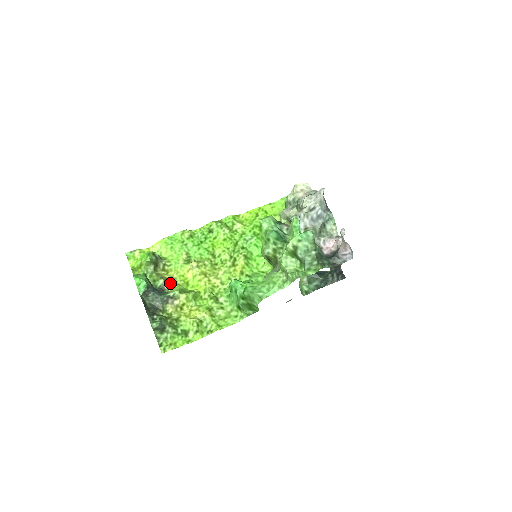
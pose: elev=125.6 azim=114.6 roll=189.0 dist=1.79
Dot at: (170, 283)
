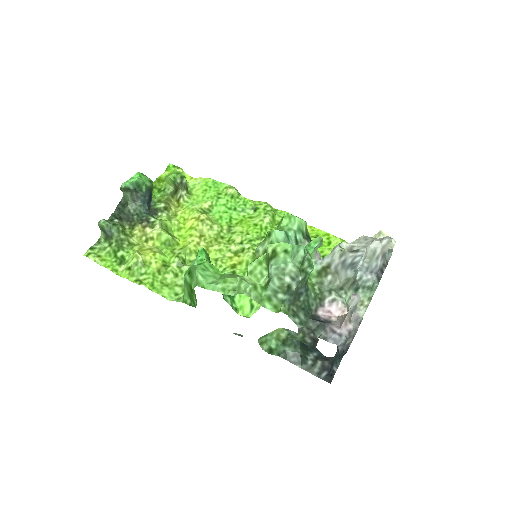
Dot at: (168, 214)
